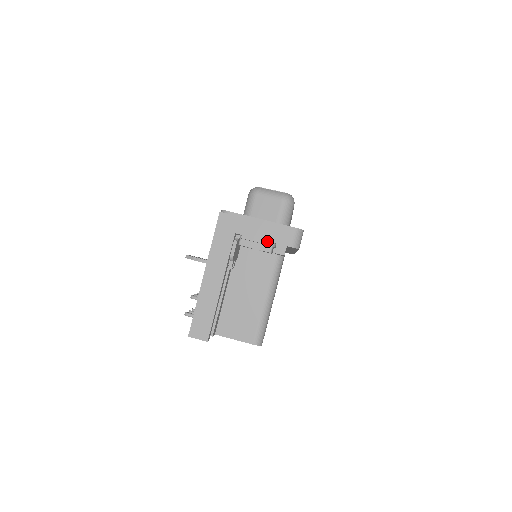
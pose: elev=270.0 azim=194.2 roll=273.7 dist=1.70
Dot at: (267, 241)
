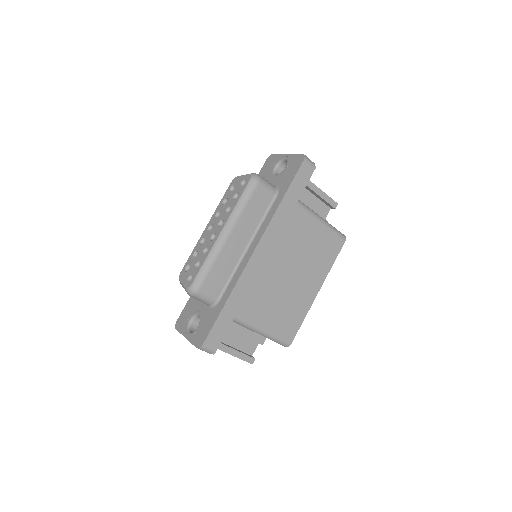
Dot at: occluded
